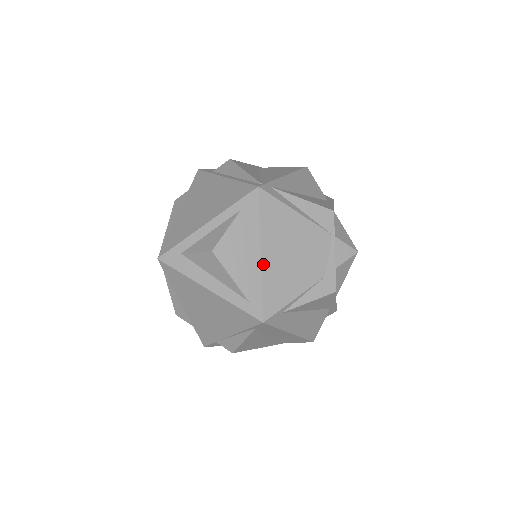
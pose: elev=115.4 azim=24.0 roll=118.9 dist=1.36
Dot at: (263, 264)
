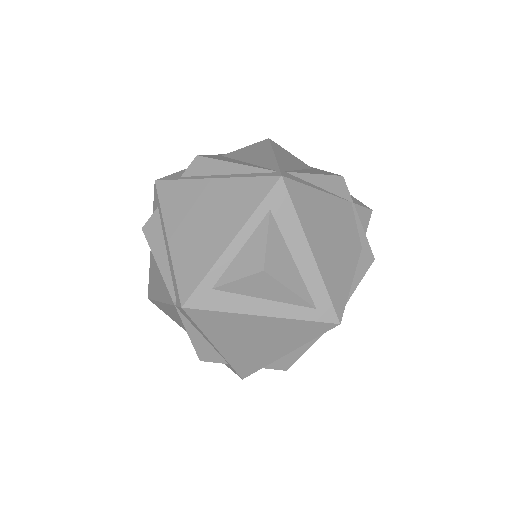
Dot at: (317, 261)
